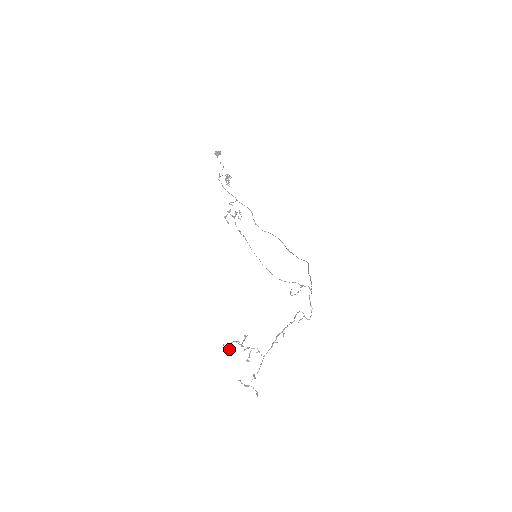
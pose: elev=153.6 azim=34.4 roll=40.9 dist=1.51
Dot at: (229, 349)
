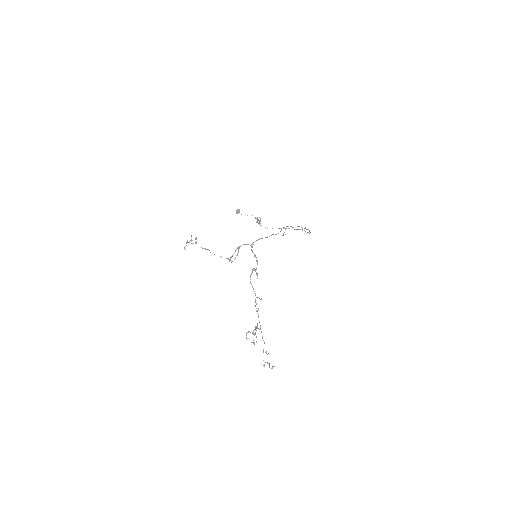
Dot at: (254, 343)
